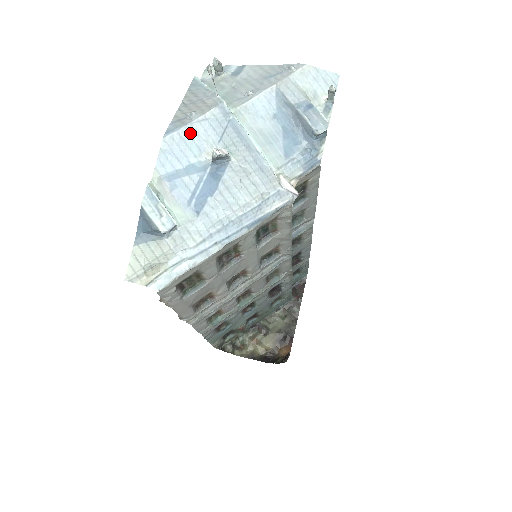
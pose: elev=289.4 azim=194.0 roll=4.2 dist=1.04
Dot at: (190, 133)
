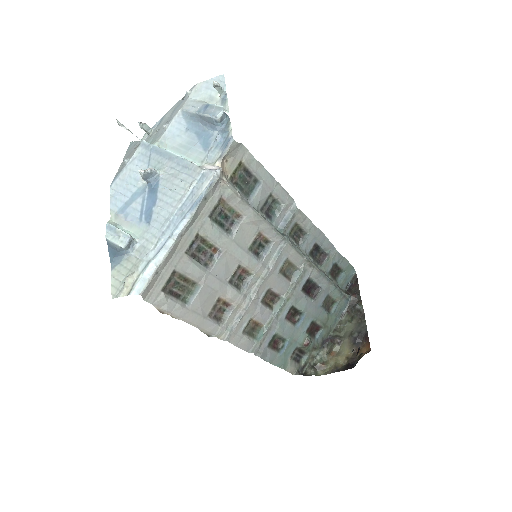
Dot at: (127, 174)
